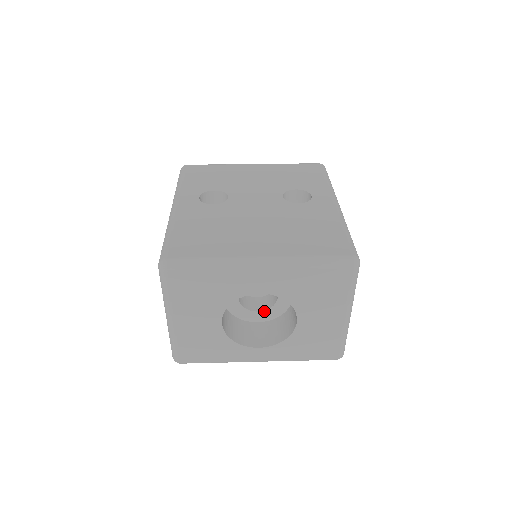
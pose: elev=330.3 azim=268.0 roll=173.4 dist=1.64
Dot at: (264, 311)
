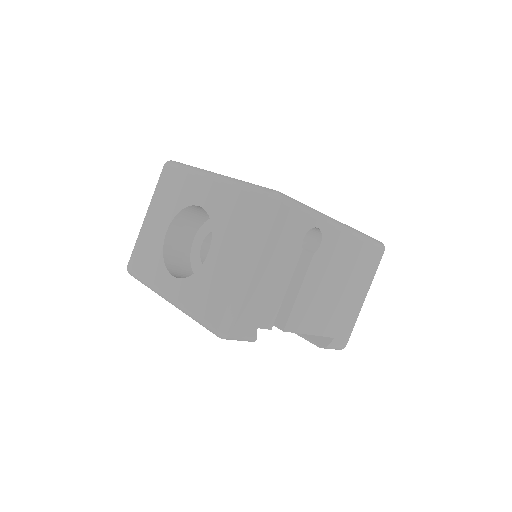
Dot at: occluded
